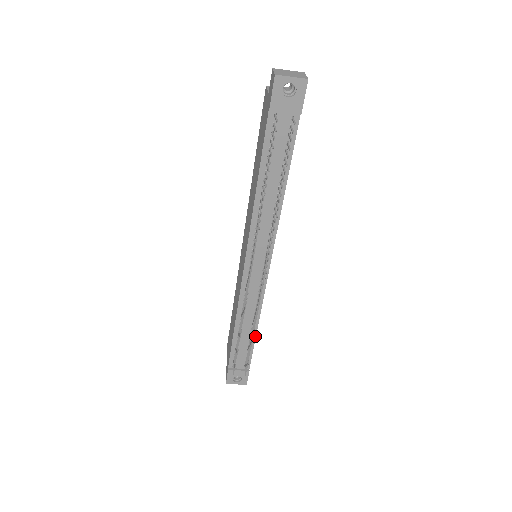
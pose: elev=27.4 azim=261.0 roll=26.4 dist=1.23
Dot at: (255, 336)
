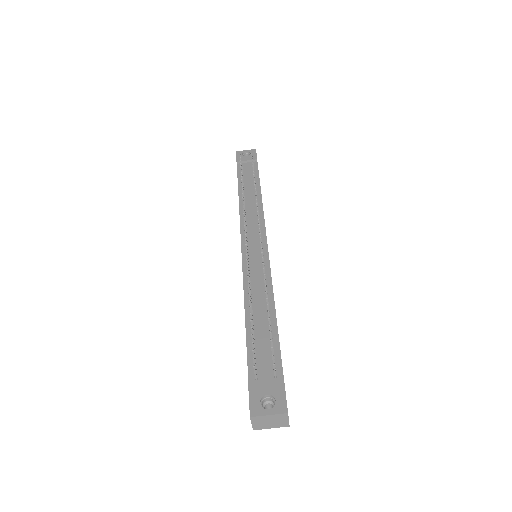
Dot at: (275, 321)
